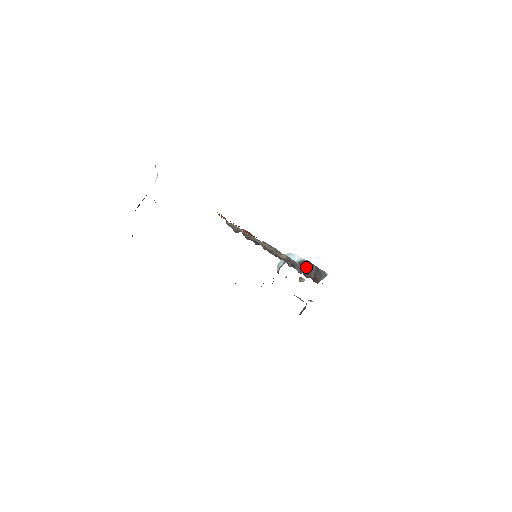
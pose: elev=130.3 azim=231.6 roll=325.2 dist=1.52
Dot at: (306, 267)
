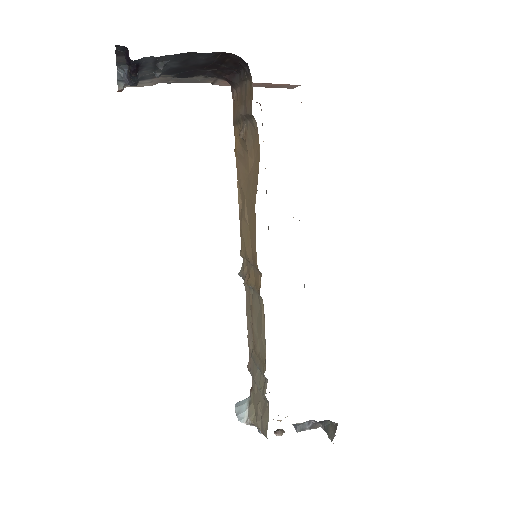
Dot at: occluded
